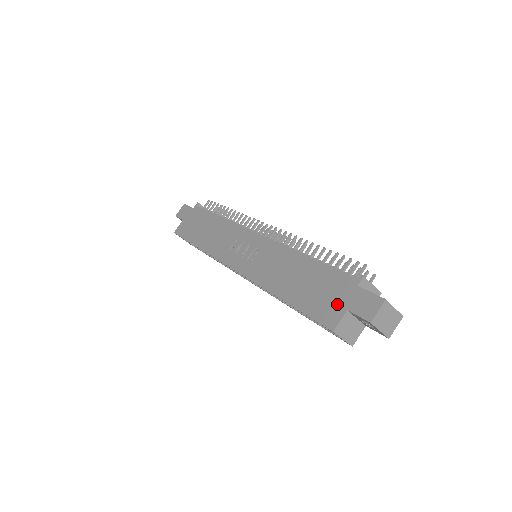
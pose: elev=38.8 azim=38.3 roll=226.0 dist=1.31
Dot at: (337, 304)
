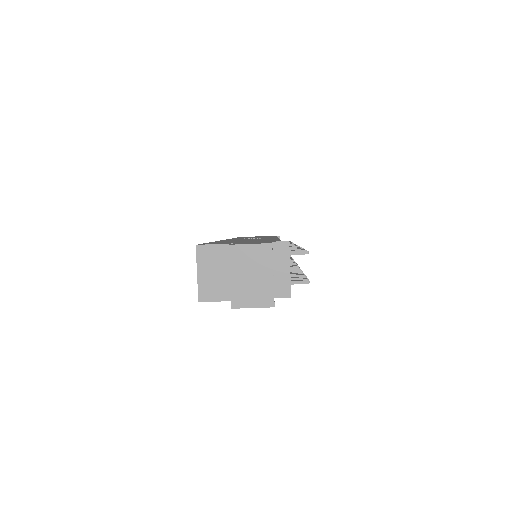
Dot at: occluded
